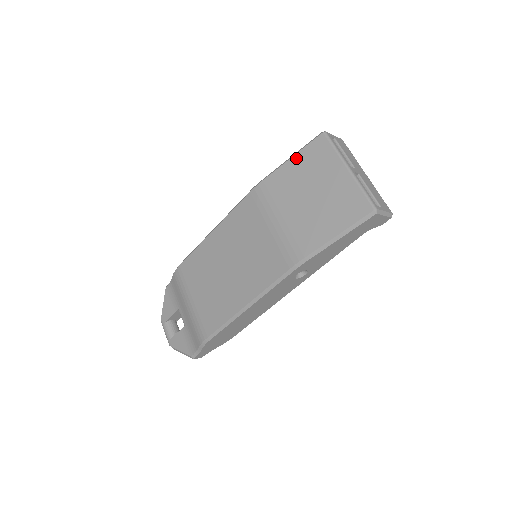
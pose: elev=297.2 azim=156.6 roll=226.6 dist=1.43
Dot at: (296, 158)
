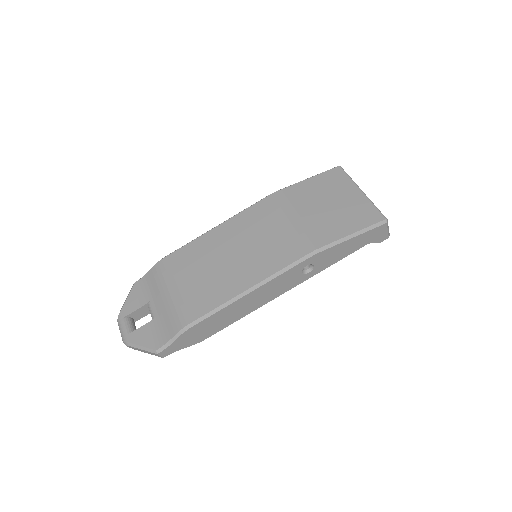
Dot at: (314, 178)
